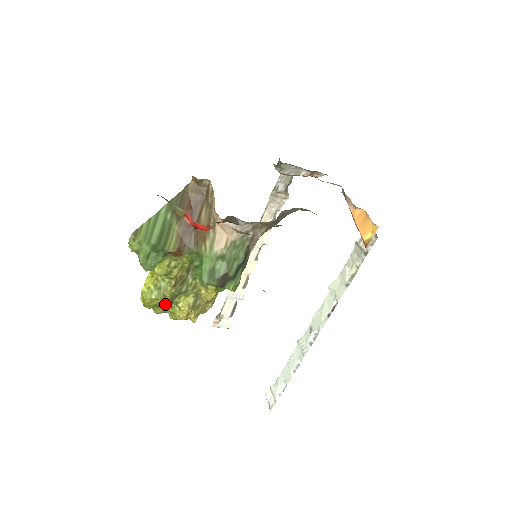
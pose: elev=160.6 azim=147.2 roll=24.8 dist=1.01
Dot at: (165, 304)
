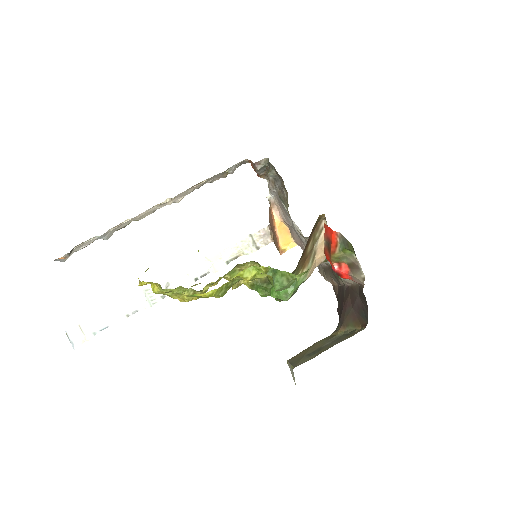
Dot at: occluded
